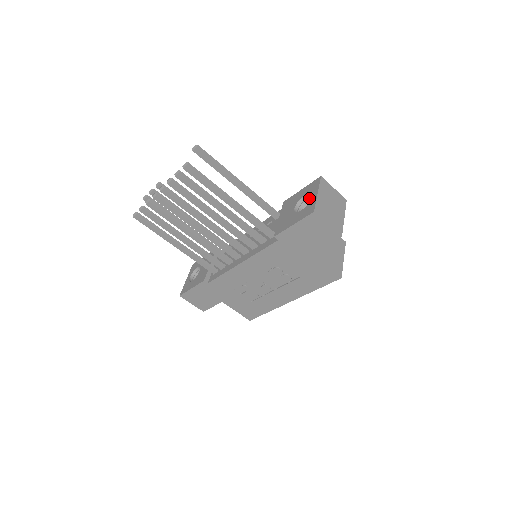
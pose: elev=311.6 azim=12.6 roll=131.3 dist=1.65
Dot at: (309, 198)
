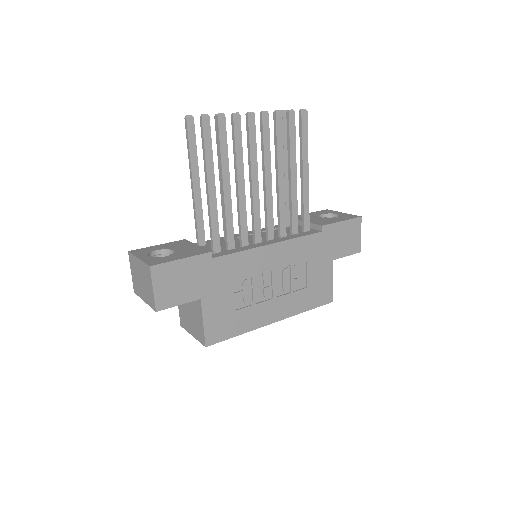
Dot at: (326, 217)
